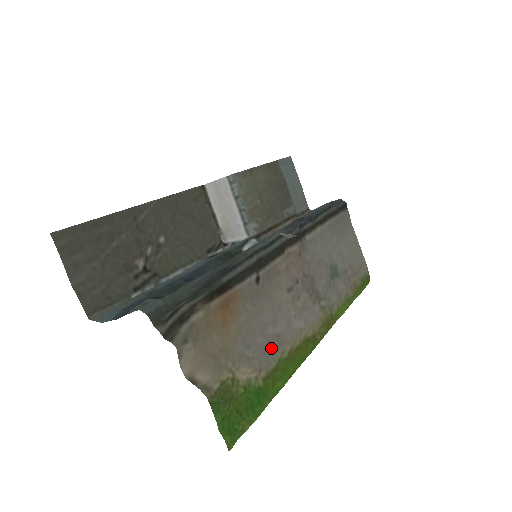
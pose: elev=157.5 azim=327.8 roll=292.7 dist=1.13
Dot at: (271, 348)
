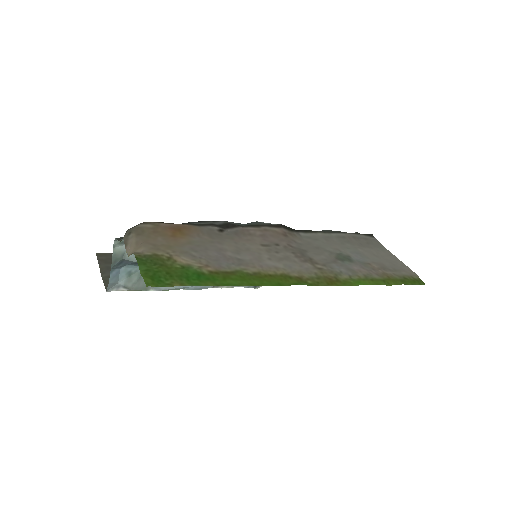
Dot at: (227, 262)
